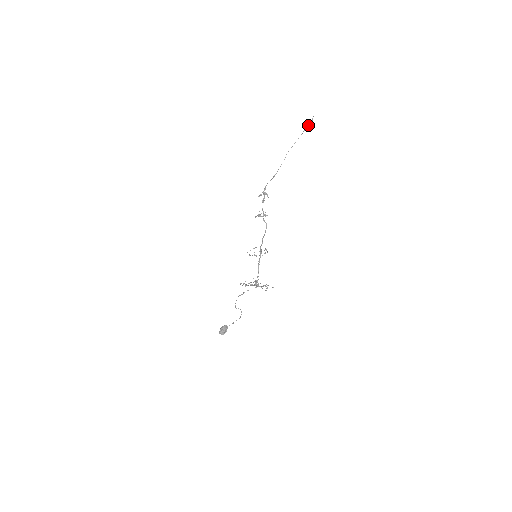
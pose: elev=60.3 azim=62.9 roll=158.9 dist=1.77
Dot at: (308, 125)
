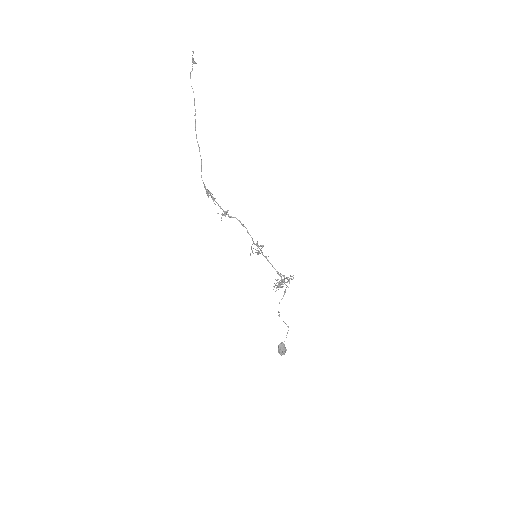
Dot at: occluded
